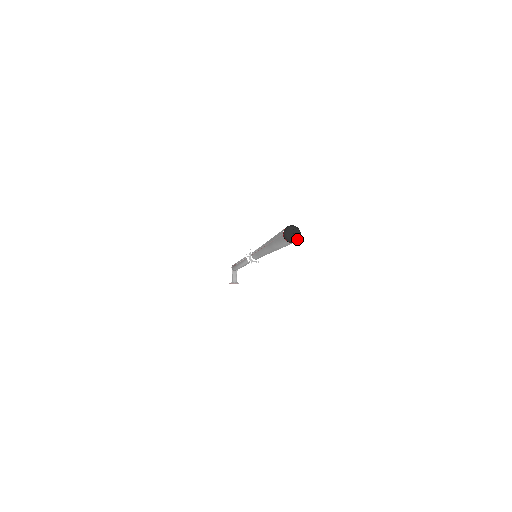
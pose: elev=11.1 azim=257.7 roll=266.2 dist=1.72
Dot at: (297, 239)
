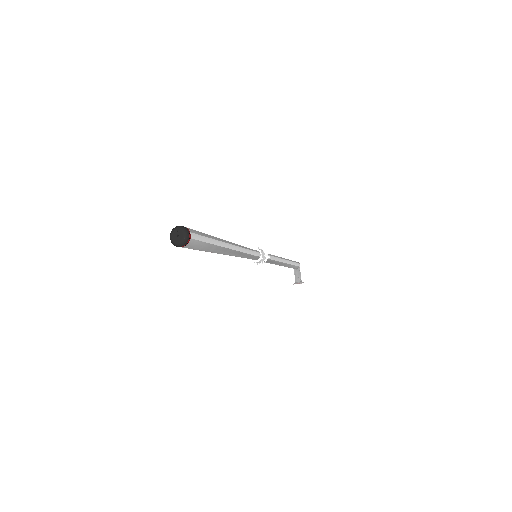
Dot at: (183, 241)
